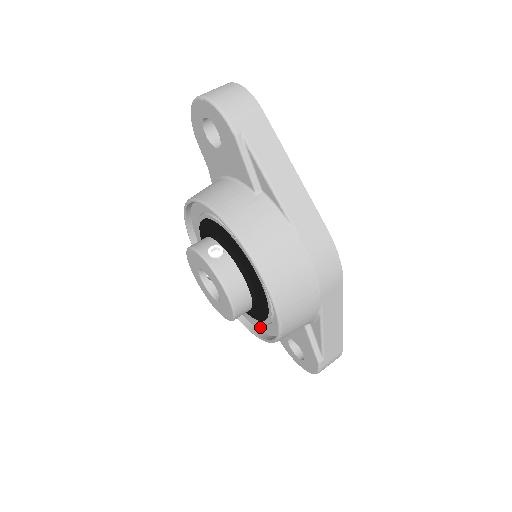
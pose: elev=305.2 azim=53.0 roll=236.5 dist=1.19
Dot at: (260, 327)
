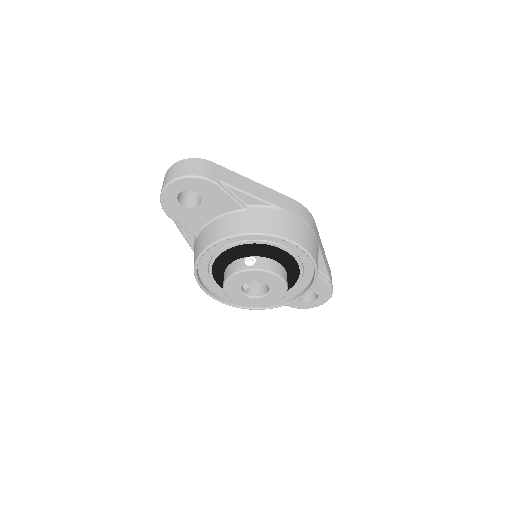
Dot at: (290, 295)
